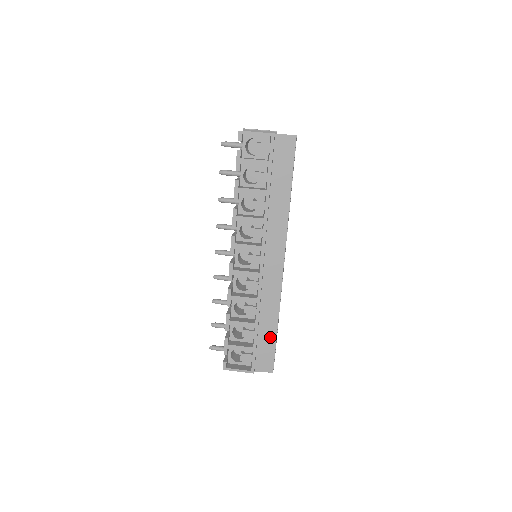
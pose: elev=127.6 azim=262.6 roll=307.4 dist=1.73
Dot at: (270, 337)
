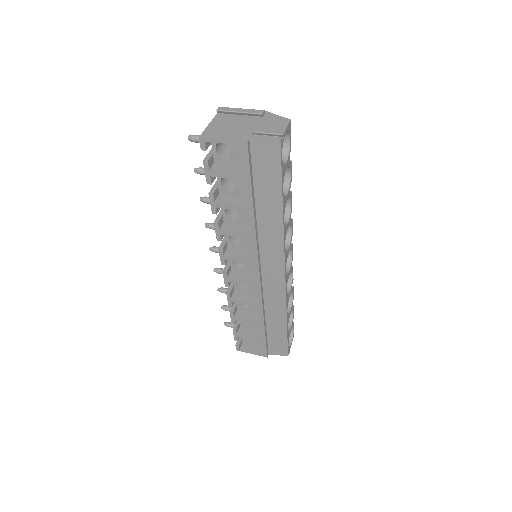
Dot at: (280, 331)
